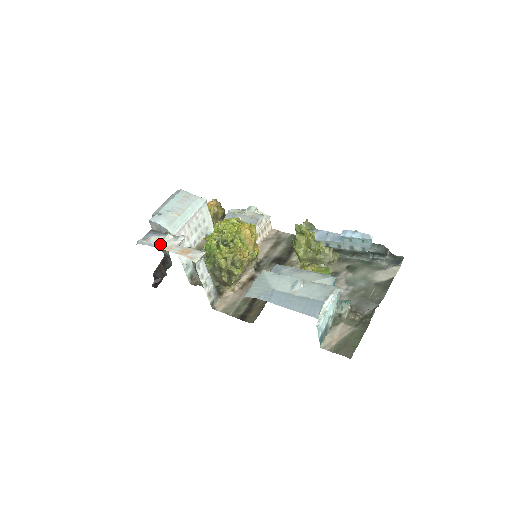
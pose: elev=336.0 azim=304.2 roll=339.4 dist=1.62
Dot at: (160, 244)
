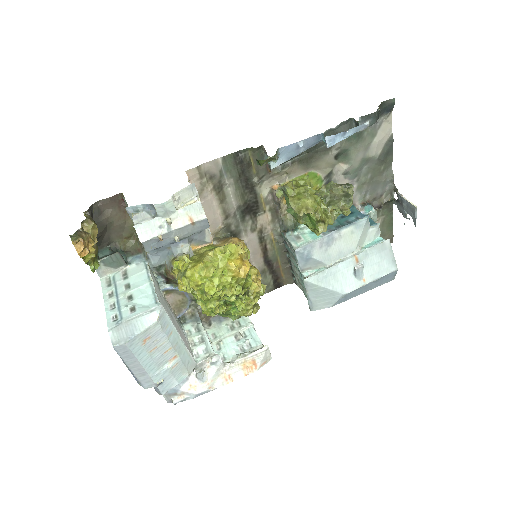
Dot at: (210, 386)
